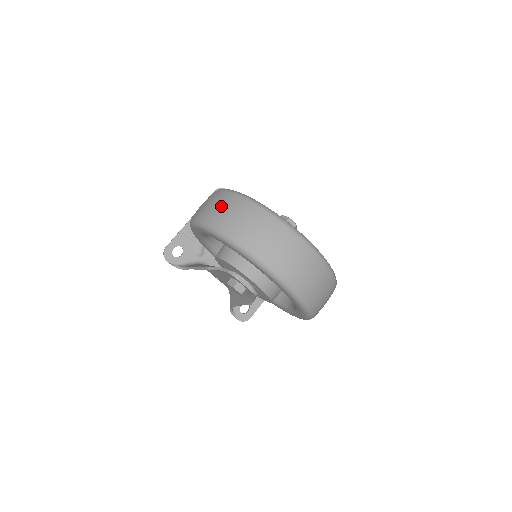
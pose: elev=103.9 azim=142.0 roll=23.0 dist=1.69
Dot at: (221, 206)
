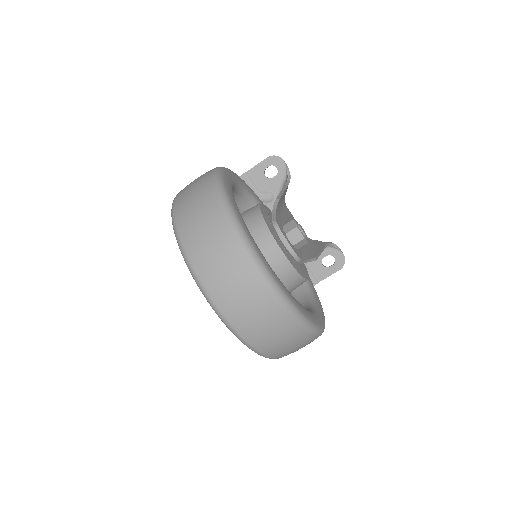
Dot at: (193, 192)
